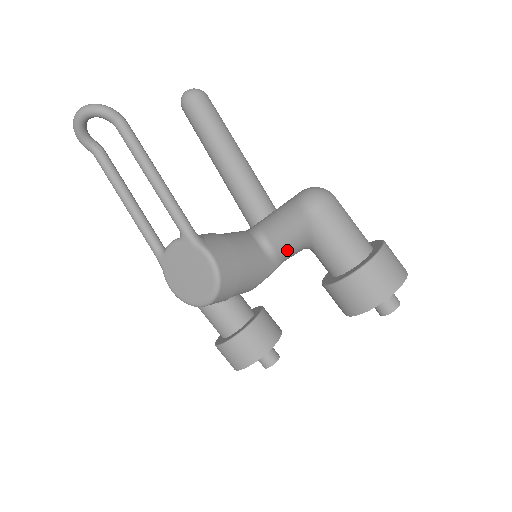
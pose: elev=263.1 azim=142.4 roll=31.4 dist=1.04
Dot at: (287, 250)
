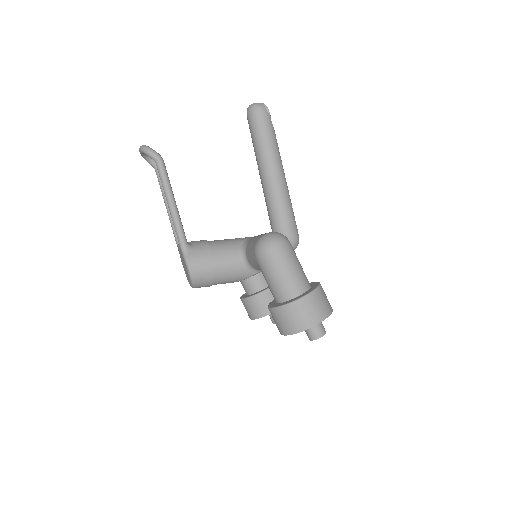
Dot at: (256, 268)
